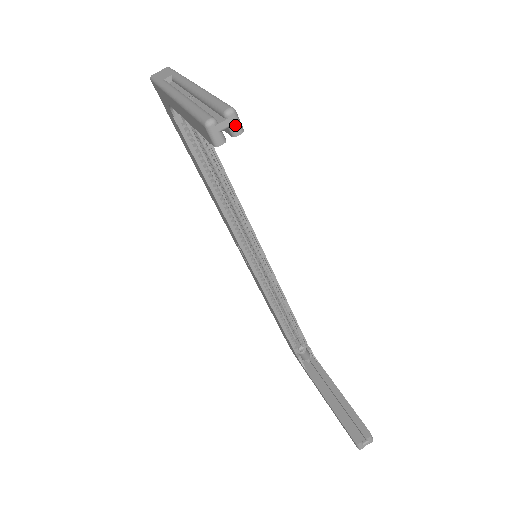
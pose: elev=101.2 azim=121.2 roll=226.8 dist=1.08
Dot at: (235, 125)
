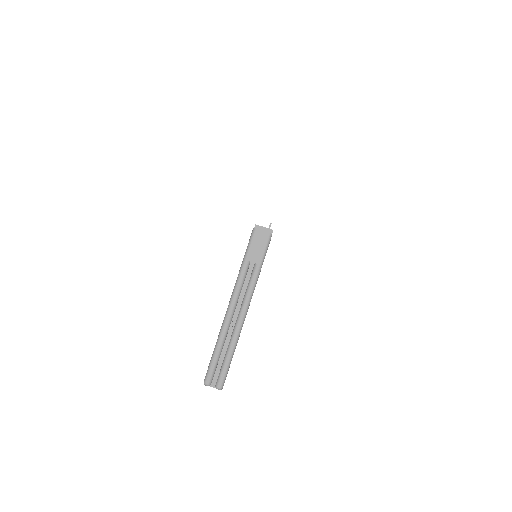
Dot at: occluded
